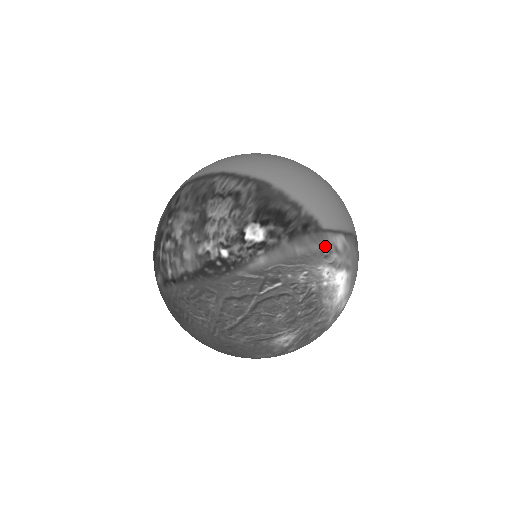
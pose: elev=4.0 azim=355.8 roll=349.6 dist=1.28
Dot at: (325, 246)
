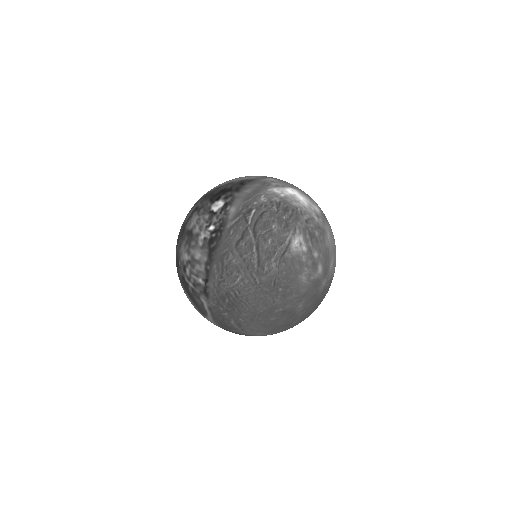
Dot at: (262, 183)
